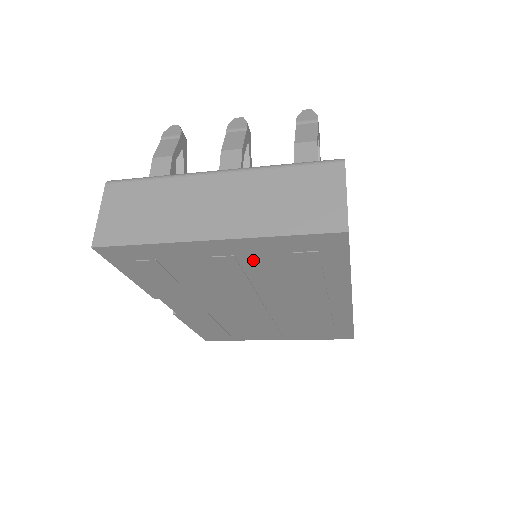
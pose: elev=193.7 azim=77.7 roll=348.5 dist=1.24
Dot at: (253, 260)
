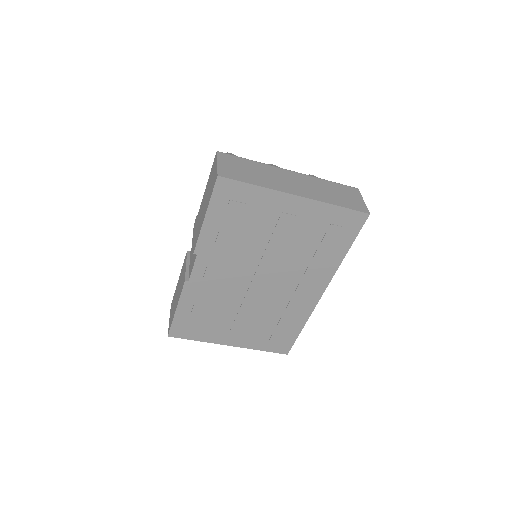
Dot at: (303, 225)
